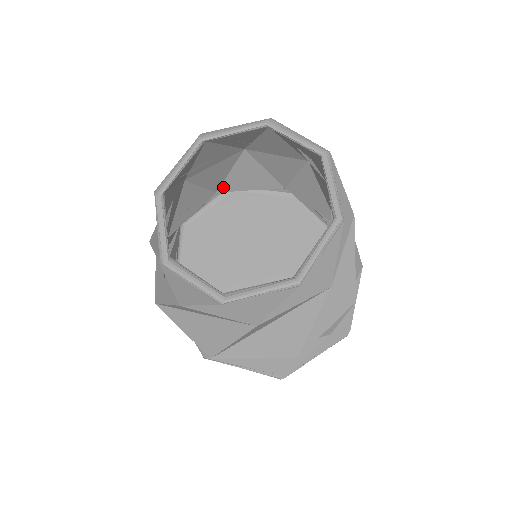
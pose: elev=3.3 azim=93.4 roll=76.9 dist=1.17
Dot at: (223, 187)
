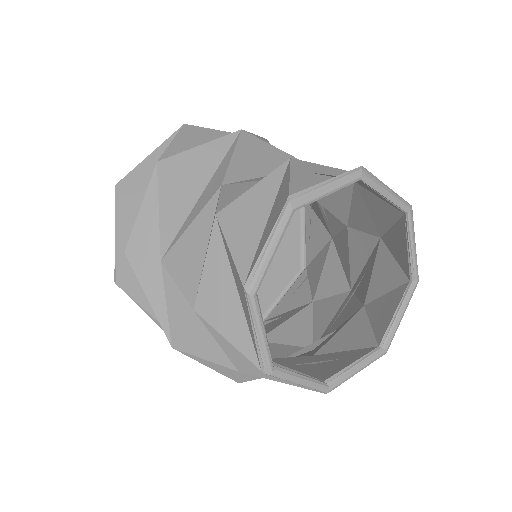
Dot at: occluded
